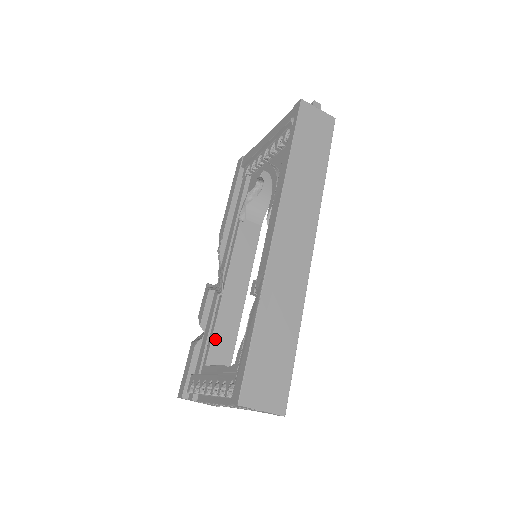
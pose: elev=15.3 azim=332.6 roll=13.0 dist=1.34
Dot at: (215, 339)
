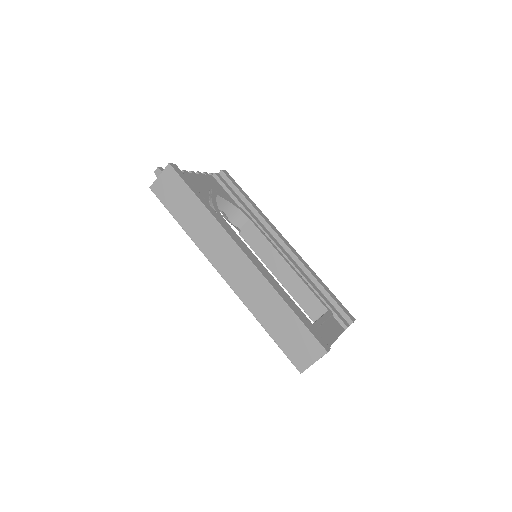
Dot at: (302, 305)
